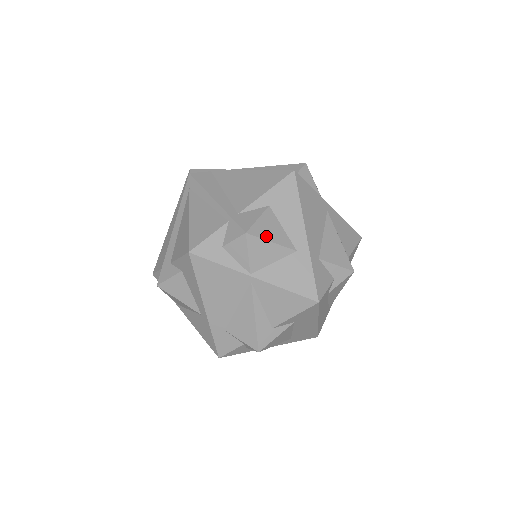
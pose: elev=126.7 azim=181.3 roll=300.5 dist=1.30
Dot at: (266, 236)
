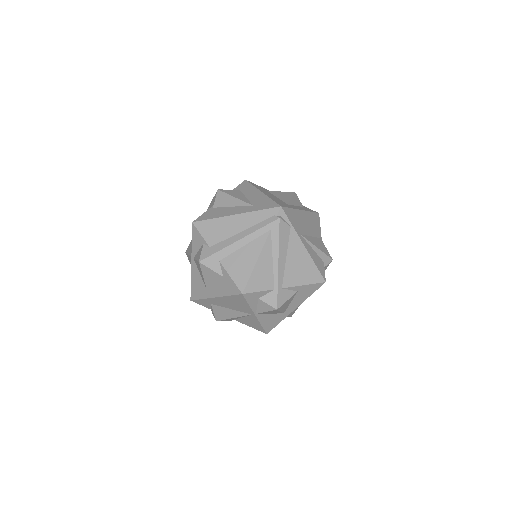
Dot at: (282, 309)
